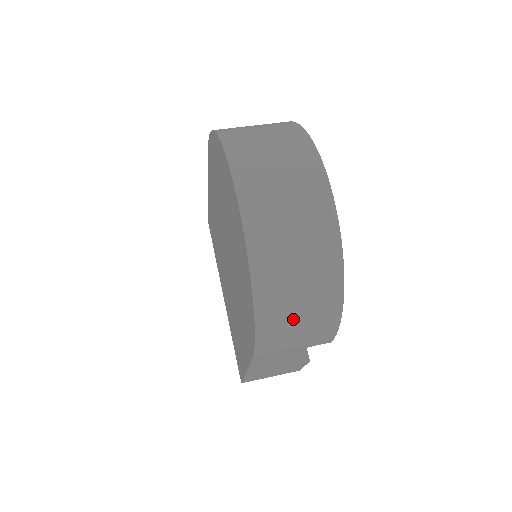
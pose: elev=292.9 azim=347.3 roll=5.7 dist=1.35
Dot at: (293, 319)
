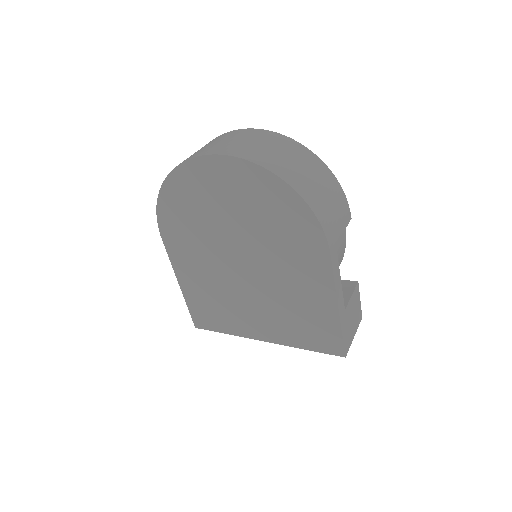
Dot at: (320, 192)
